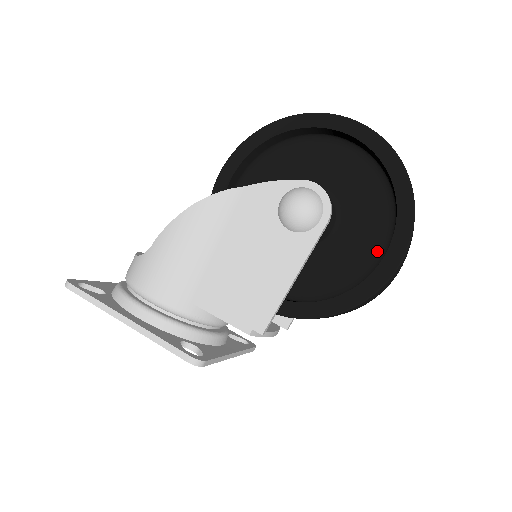
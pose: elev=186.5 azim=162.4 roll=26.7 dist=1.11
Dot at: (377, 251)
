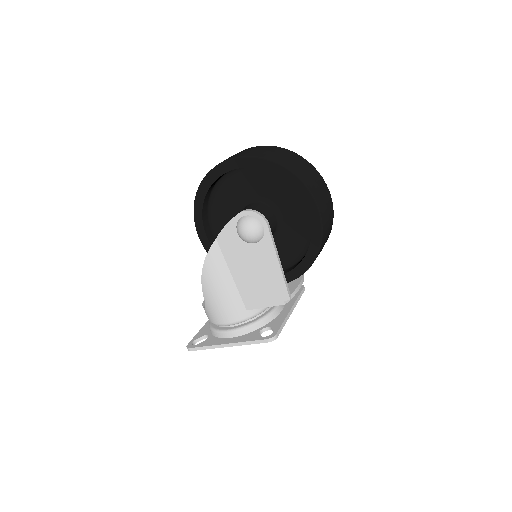
Dot at: occluded
